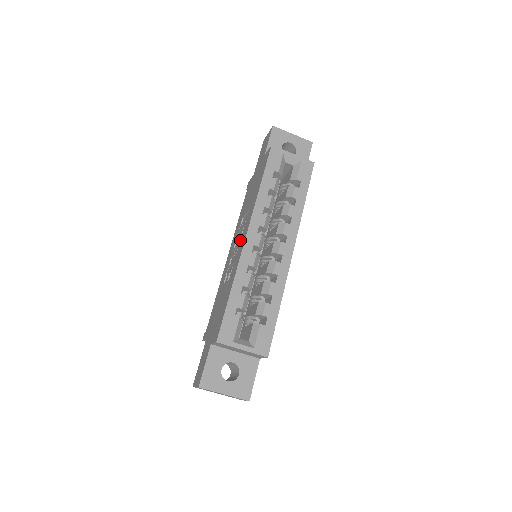
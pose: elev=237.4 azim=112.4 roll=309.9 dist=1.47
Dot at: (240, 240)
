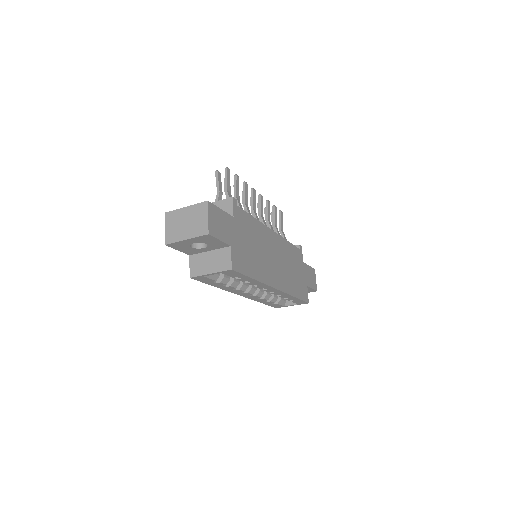
Dot at: occluded
